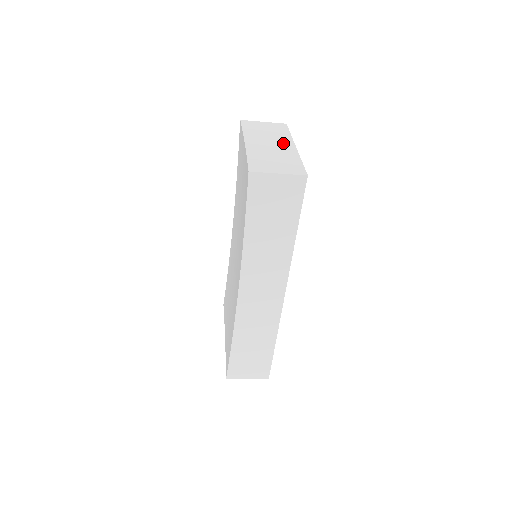
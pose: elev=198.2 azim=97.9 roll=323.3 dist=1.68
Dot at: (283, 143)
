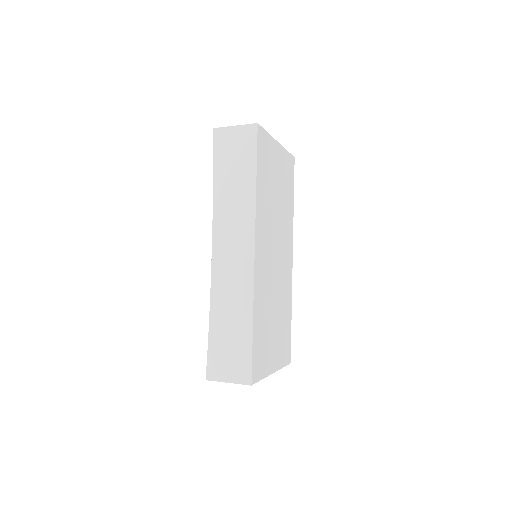
Dot at: occluded
